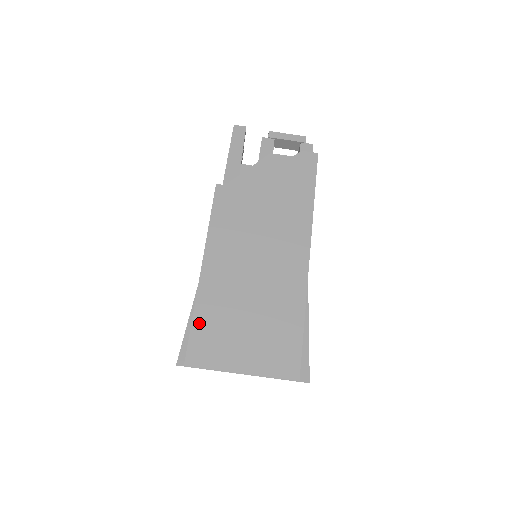
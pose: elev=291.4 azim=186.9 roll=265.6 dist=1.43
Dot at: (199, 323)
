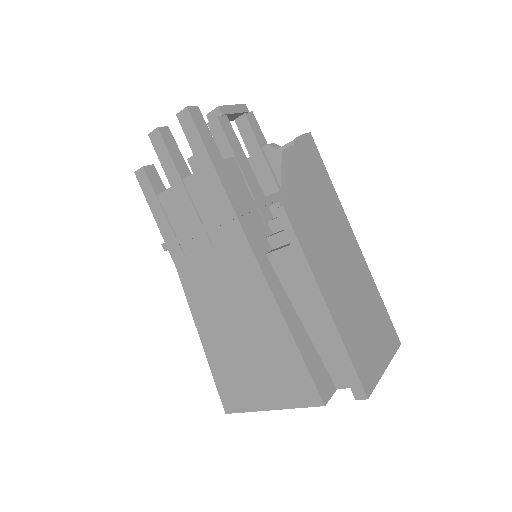
Dot at: (354, 356)
